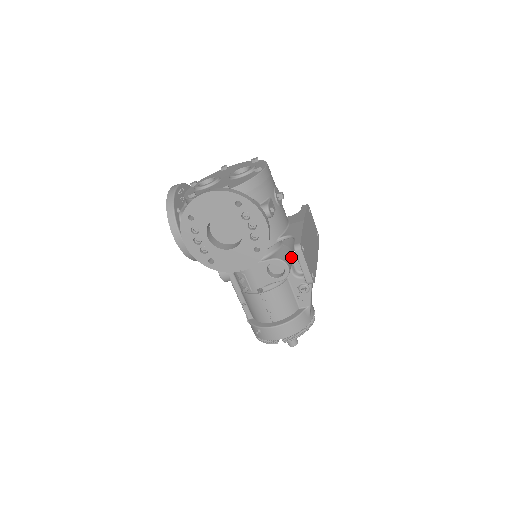
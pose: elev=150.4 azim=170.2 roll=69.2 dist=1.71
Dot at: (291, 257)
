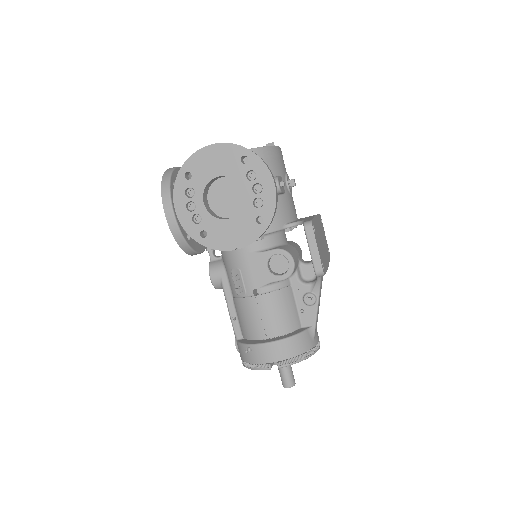
Dot at: (297, 257)
